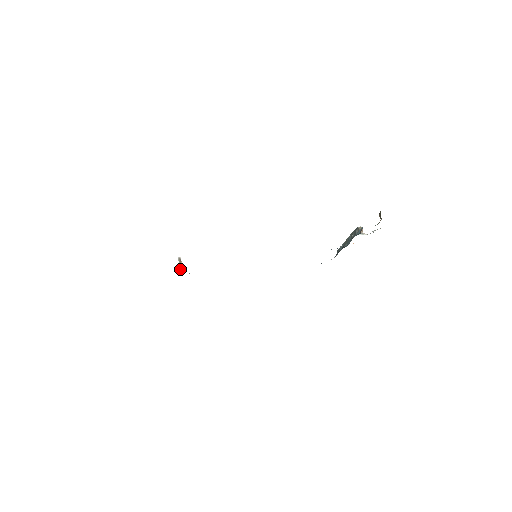
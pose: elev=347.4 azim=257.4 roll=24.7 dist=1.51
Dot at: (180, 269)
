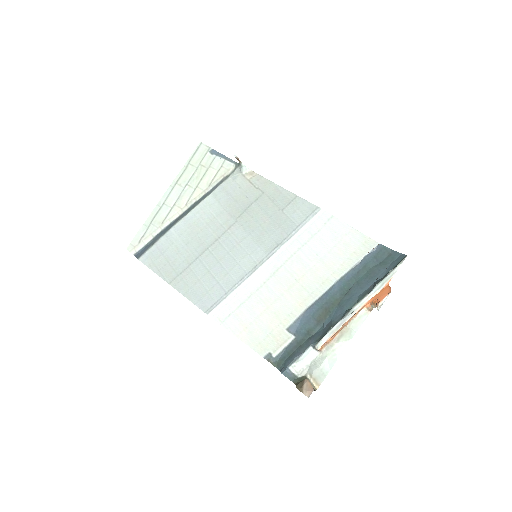
Dot at: occluded
